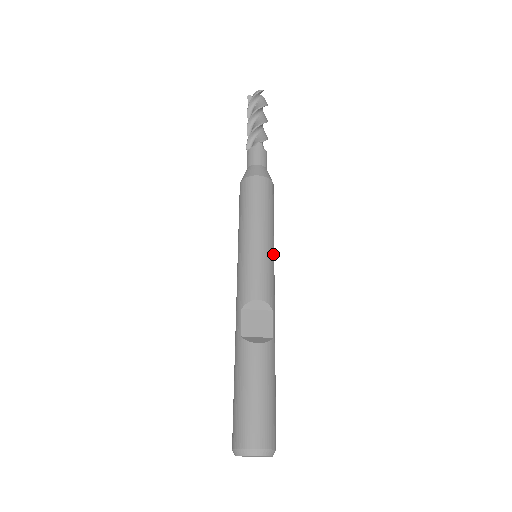
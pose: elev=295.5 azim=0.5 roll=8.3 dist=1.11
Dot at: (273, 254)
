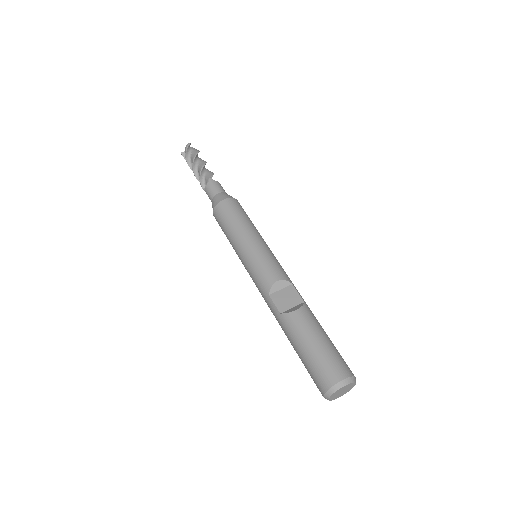
Dot at: (268, 247)
